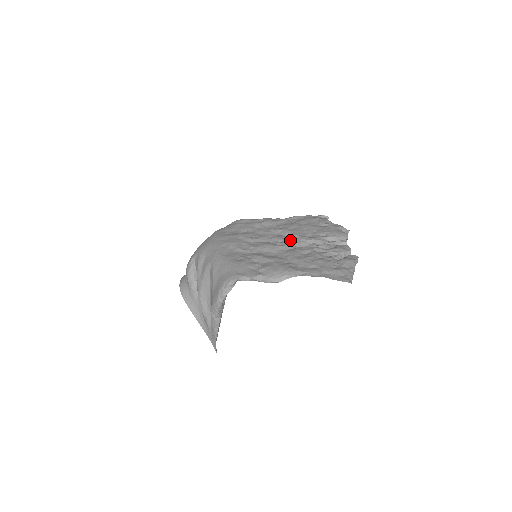
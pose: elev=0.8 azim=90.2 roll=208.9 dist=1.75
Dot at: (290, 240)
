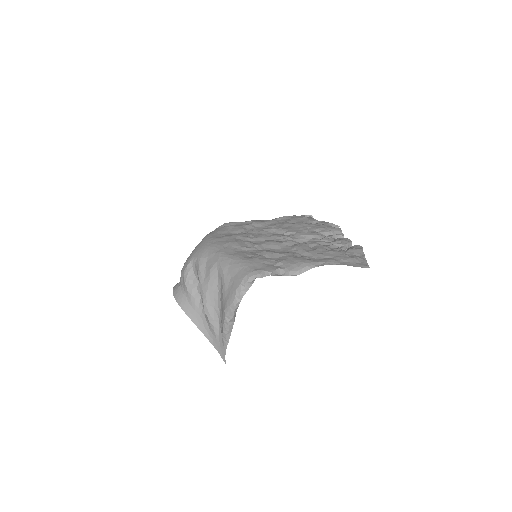
Dot at: (290, 237)
